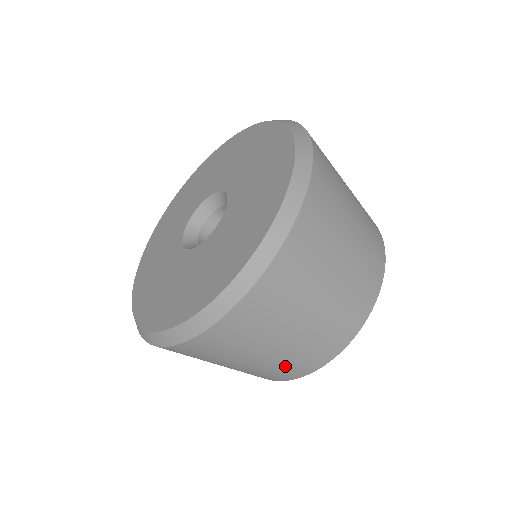
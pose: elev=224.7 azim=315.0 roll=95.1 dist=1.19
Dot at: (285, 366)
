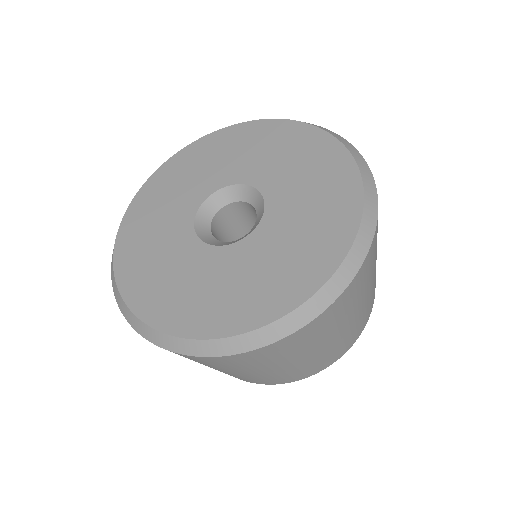
Dot at: (353, 332)
